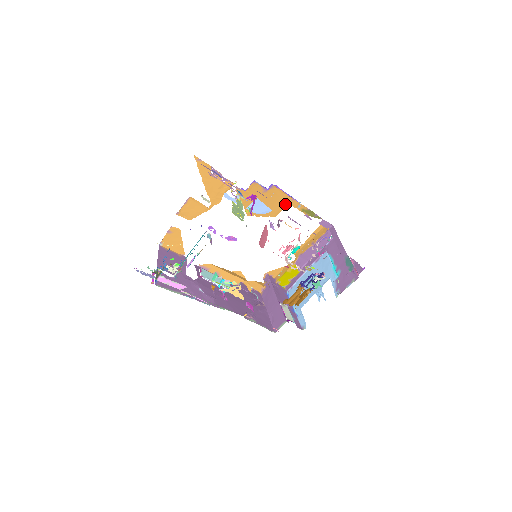
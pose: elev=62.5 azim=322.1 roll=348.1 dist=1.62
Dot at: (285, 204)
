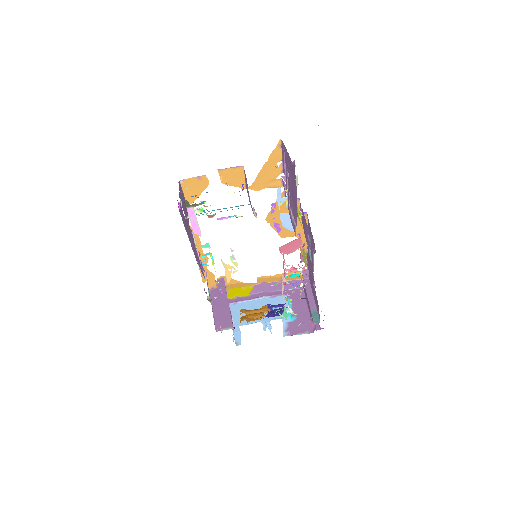
Dot at: (298, 234)
